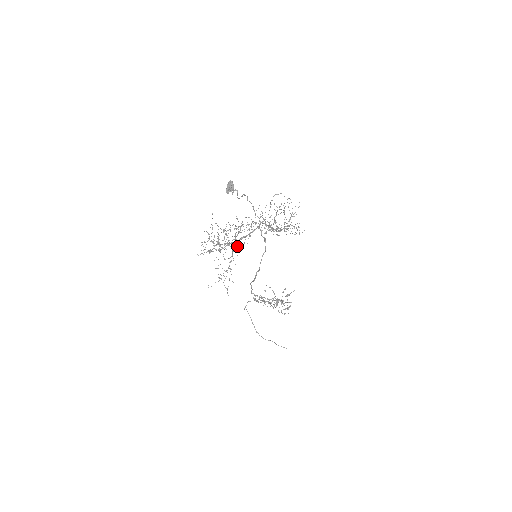
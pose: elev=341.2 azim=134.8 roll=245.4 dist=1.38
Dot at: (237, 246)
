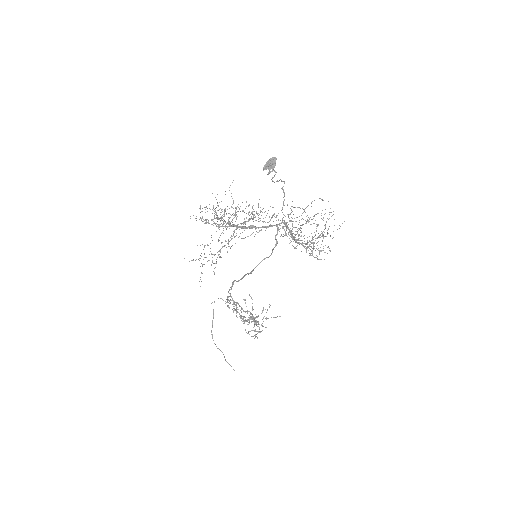
Dot at: occluded
